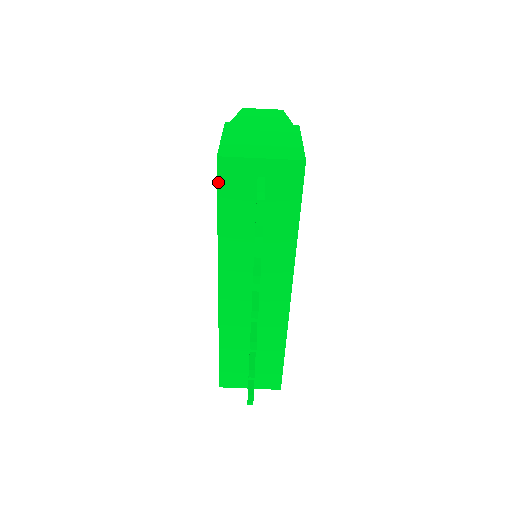
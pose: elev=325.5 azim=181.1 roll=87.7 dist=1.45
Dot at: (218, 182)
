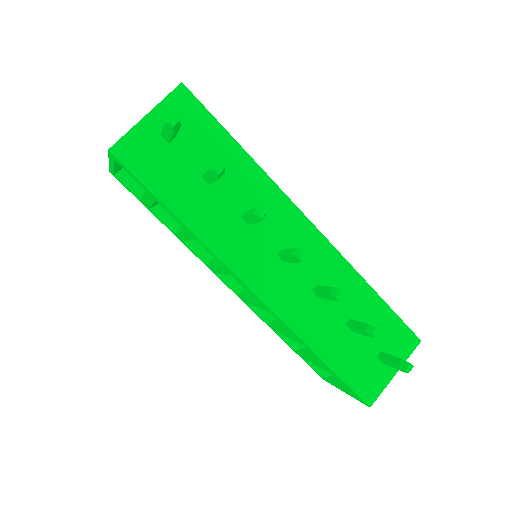
Dot at: (134, 173)
